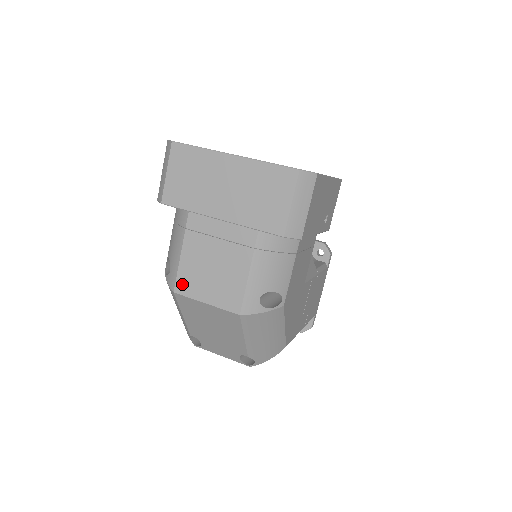
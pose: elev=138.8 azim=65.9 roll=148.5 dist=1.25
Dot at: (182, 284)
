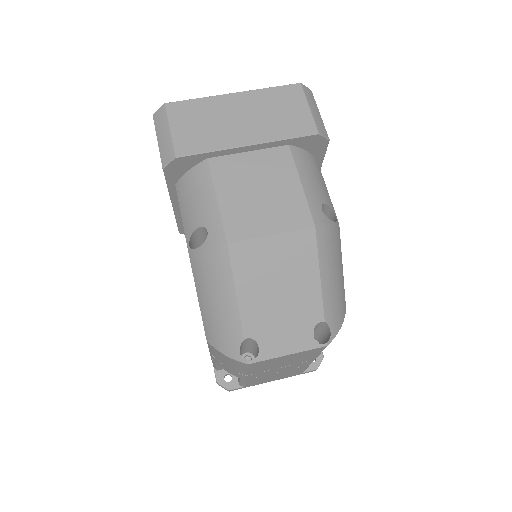
Dot at: (234, 229)
